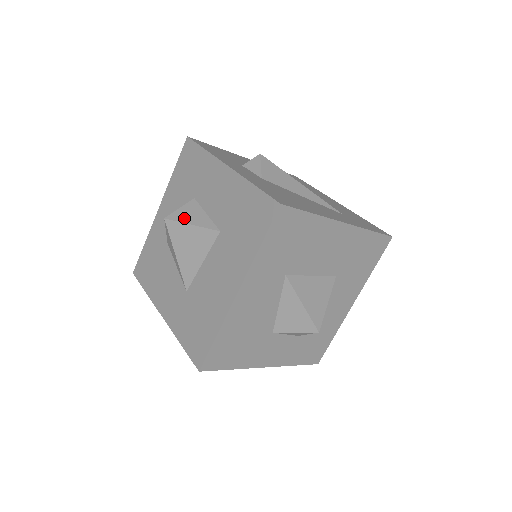
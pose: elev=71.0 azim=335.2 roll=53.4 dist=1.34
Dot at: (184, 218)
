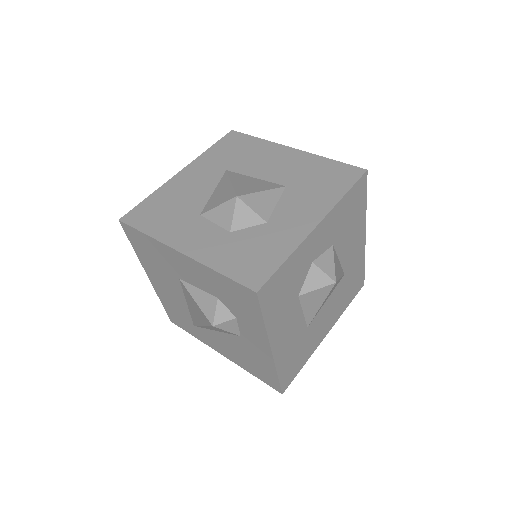
Dot at: occluded
